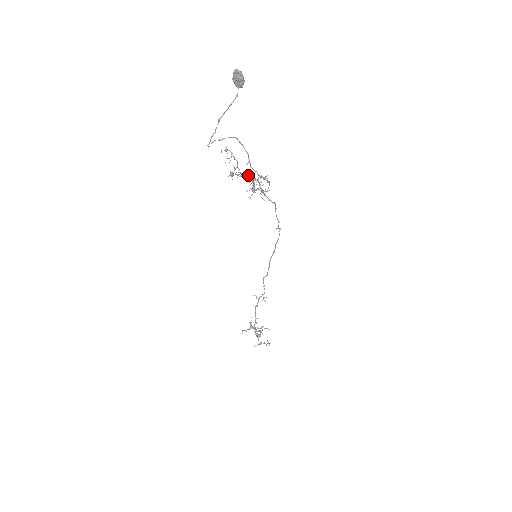
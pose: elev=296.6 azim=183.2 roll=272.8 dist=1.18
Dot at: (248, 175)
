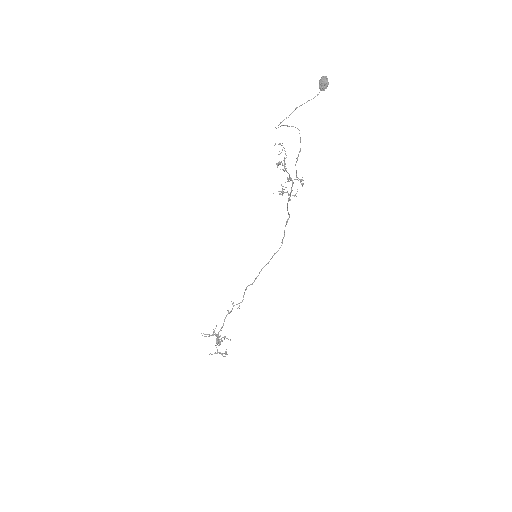
Dot at: occluded
